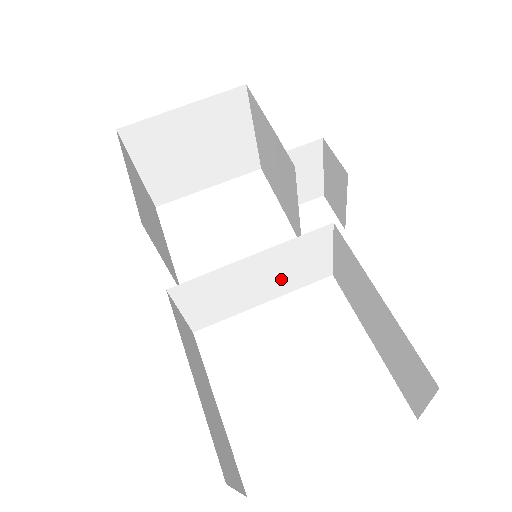
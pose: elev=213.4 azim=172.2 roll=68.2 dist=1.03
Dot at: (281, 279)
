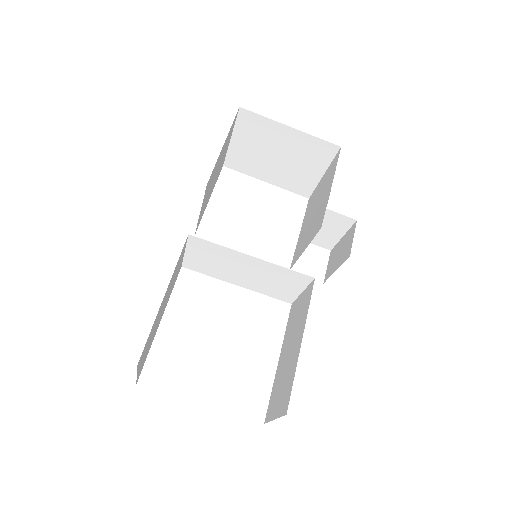
Dot at: (259, 281)
